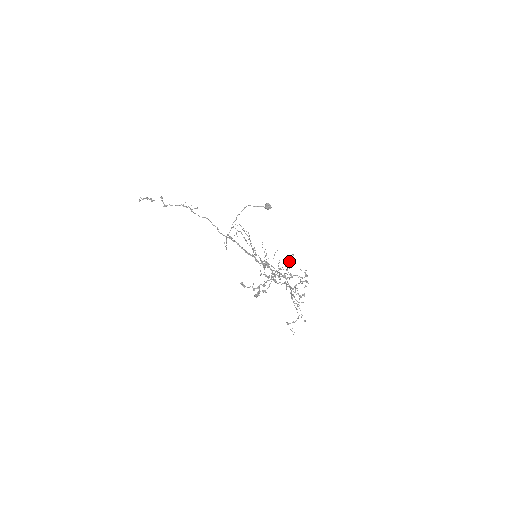
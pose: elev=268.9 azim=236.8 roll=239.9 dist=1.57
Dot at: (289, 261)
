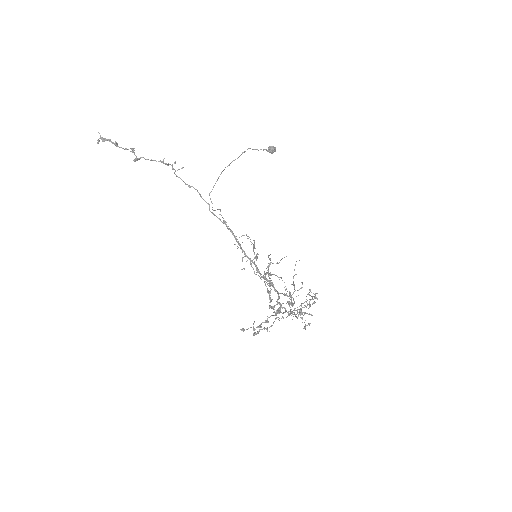
Dot at: (304, 302)
